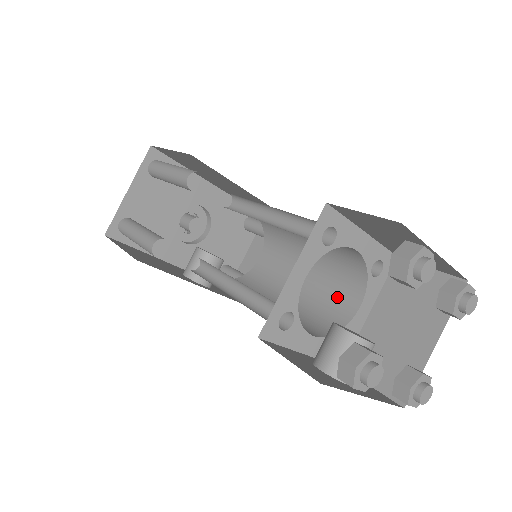
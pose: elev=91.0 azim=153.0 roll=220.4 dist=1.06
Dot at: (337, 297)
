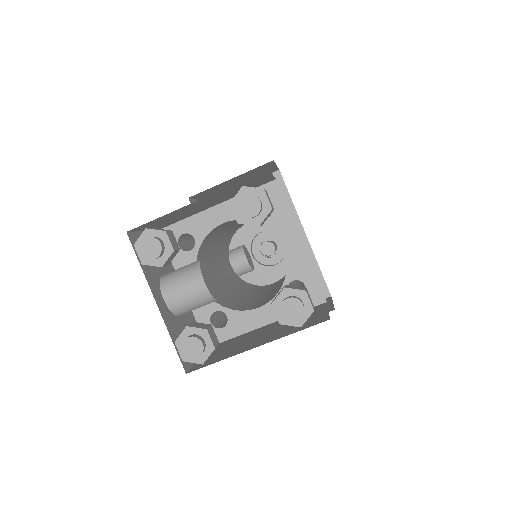
Dot at: (260, 302)
